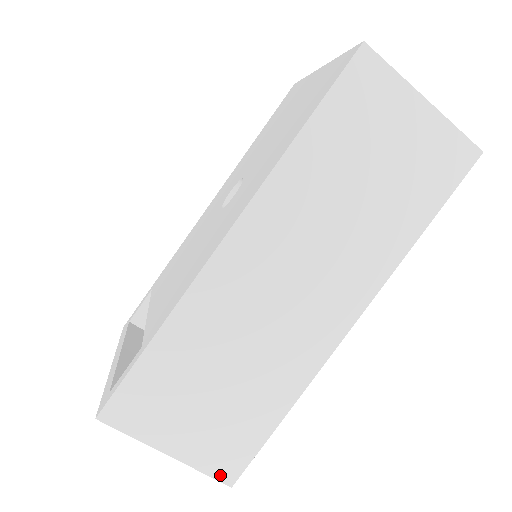
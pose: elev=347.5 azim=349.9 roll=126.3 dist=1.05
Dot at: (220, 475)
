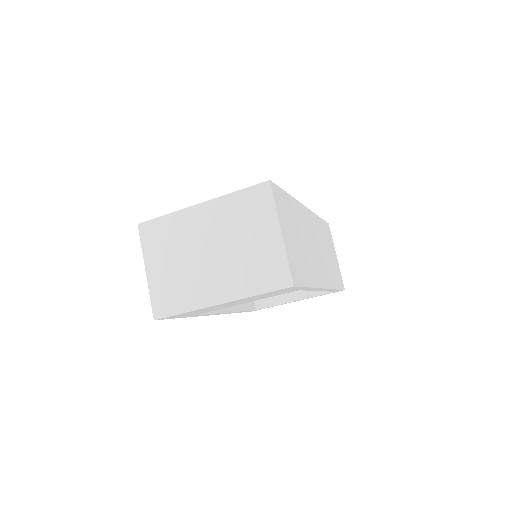
Dot at: (292, 273)
